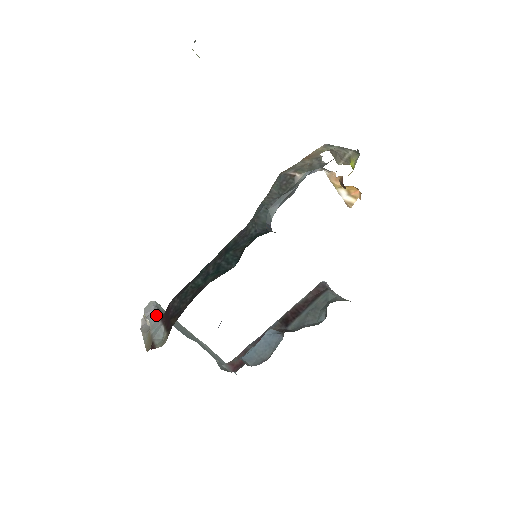
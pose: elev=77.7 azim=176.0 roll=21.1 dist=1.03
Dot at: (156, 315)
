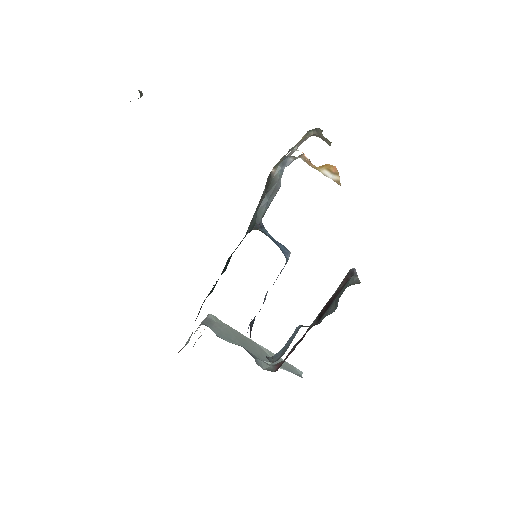
Dot at: occluded
